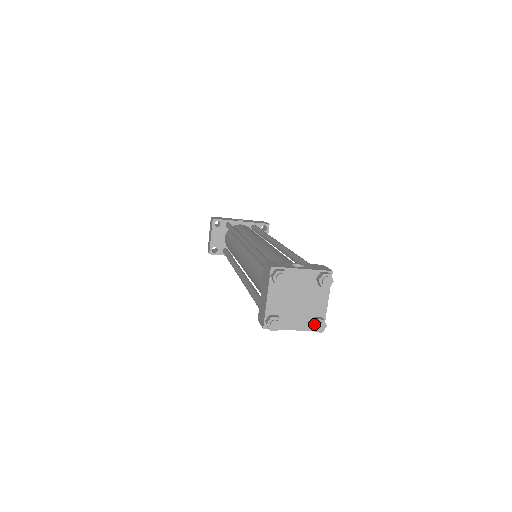
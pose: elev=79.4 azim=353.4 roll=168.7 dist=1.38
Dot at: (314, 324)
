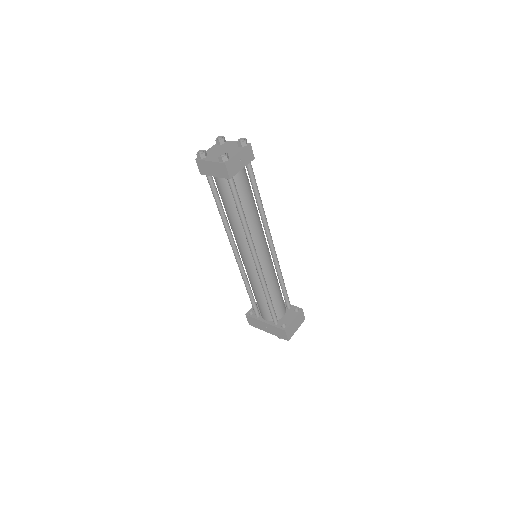
Dot at: (221, 154)
